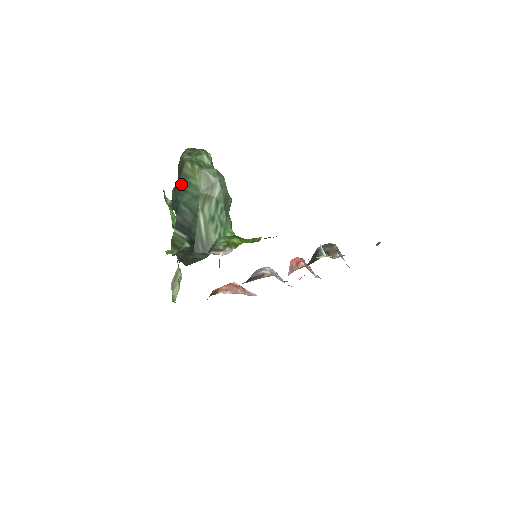
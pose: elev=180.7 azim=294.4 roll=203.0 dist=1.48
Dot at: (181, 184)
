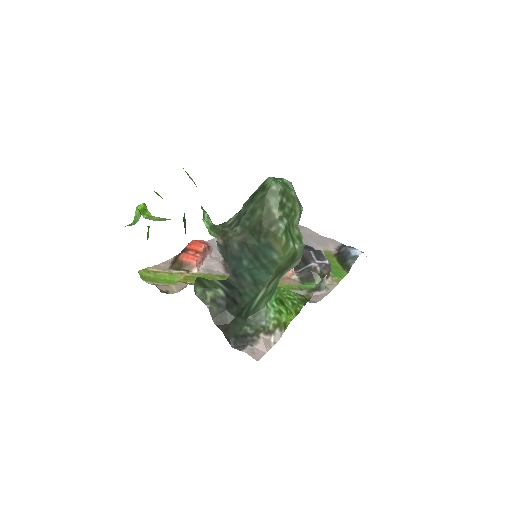
Dot at: (258, 252)
